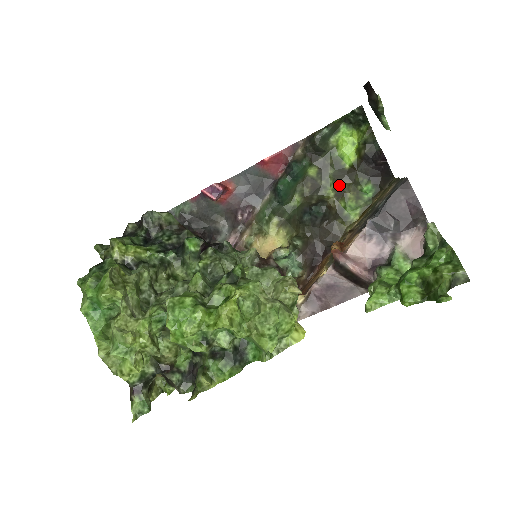
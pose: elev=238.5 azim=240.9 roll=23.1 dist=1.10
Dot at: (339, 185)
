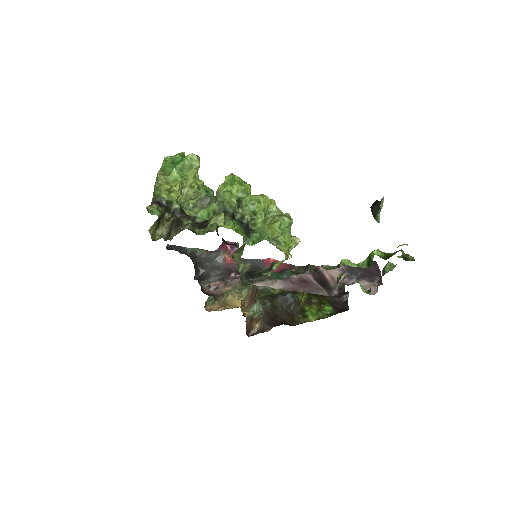
Dot at: (310, 298)
